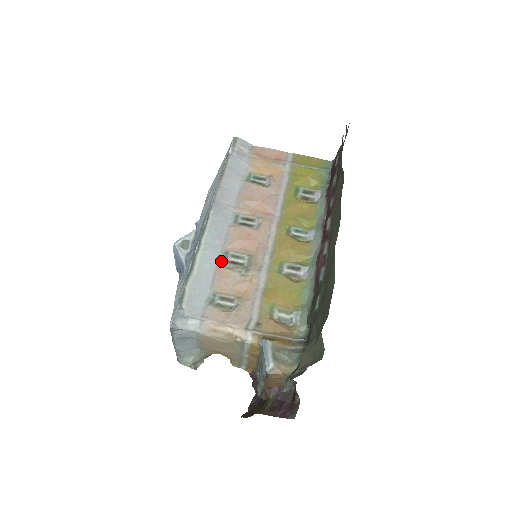
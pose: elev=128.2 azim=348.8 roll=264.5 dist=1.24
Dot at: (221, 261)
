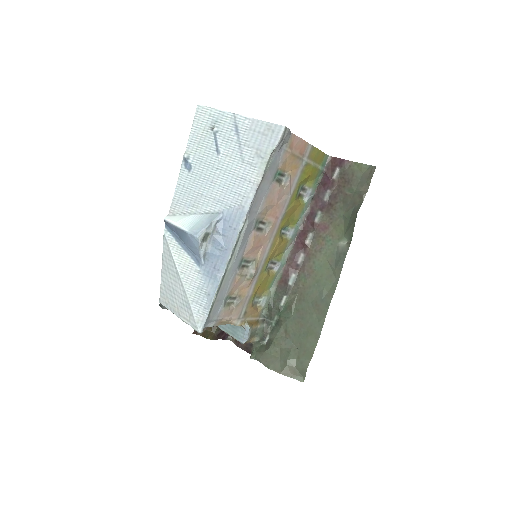
Dot at: (238, 269)
